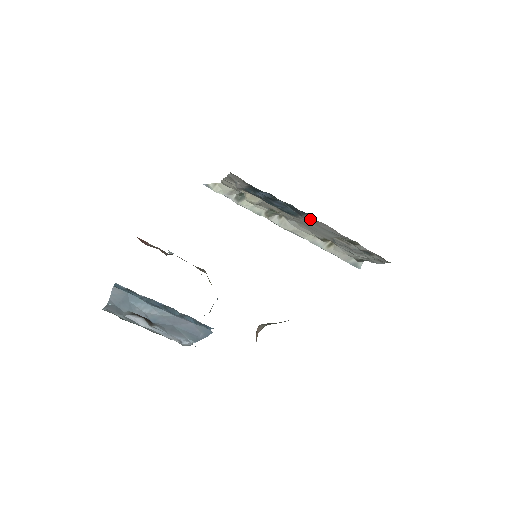
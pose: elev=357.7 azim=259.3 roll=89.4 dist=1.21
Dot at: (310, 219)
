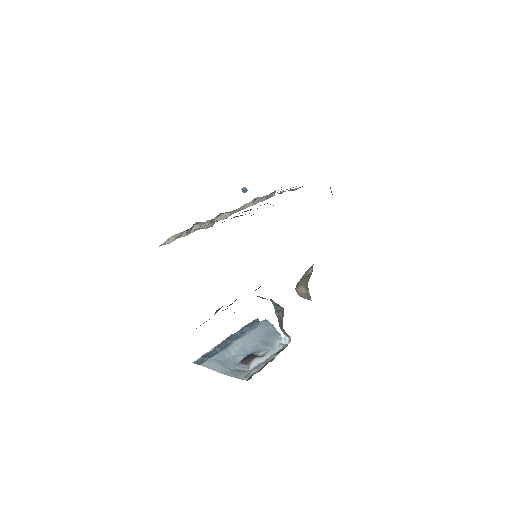
Dot at: occluded
